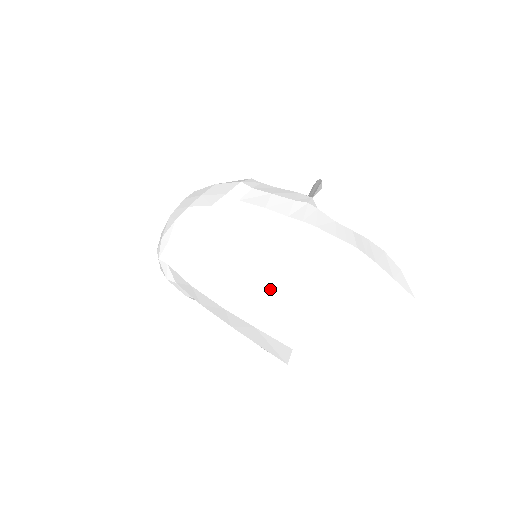
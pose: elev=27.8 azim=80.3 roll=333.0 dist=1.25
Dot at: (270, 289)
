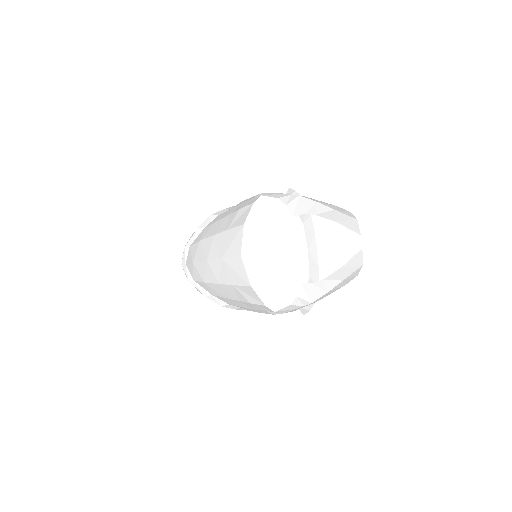
Dot at: (229, 227)
